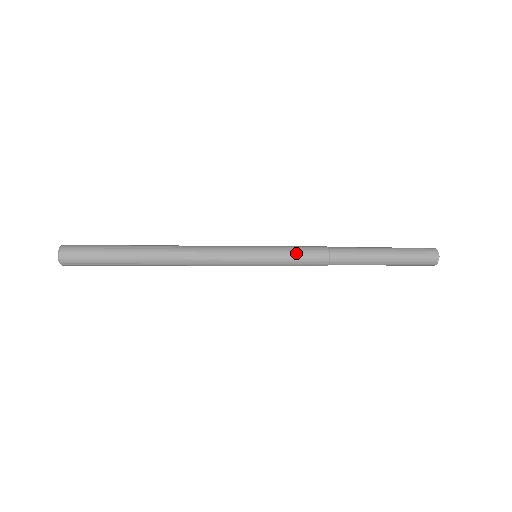
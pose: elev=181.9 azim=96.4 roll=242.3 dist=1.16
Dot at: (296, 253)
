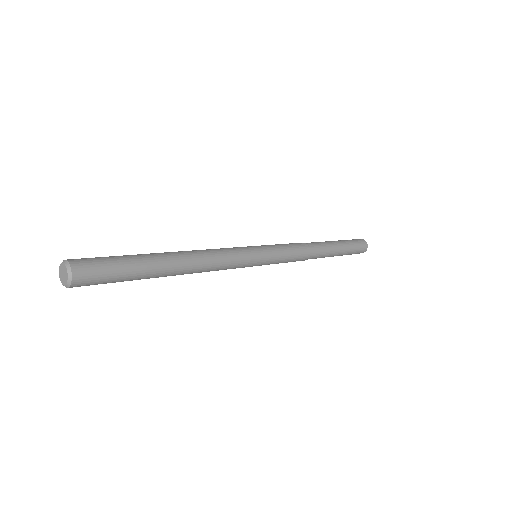
Dot at: (289, 252)
